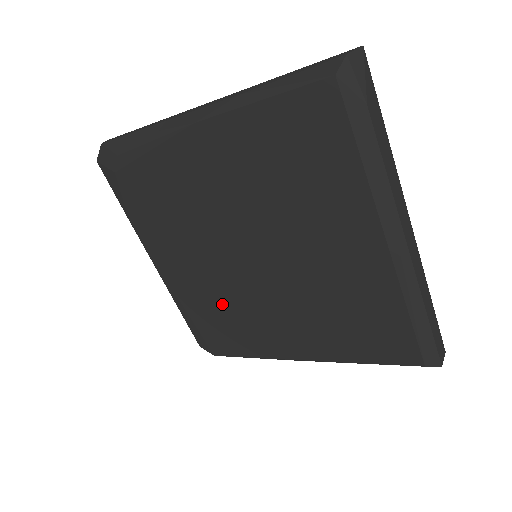
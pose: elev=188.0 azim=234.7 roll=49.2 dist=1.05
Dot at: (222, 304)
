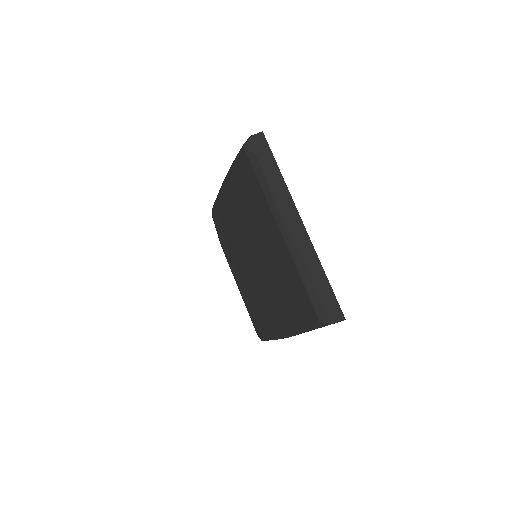
Dot at: (254, 295)
